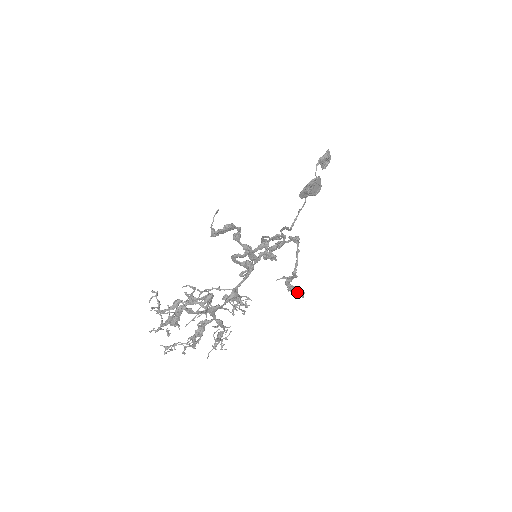
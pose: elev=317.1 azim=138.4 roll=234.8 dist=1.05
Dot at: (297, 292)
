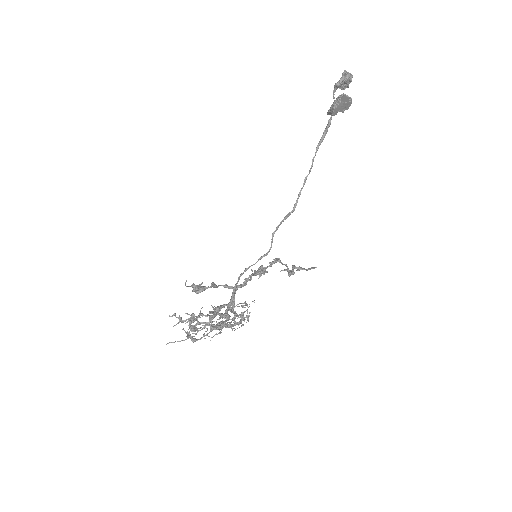
Dot at: (306, 270)
